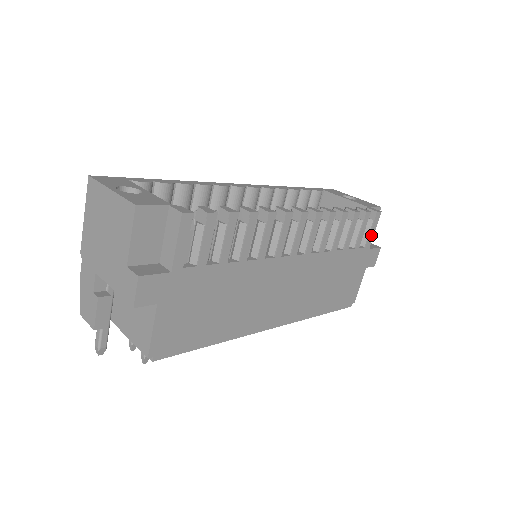
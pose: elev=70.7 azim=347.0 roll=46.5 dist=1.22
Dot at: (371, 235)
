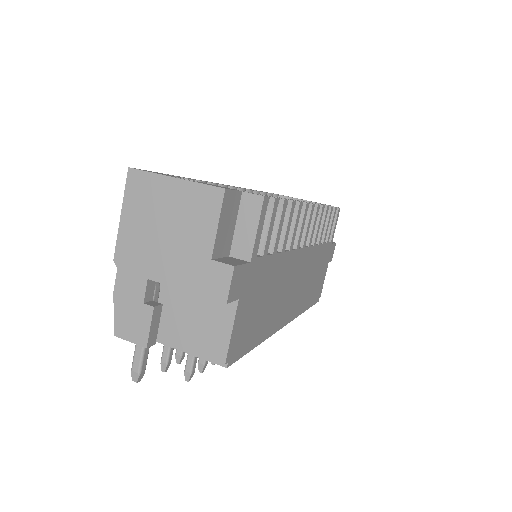
Dot at: (334, 230)
